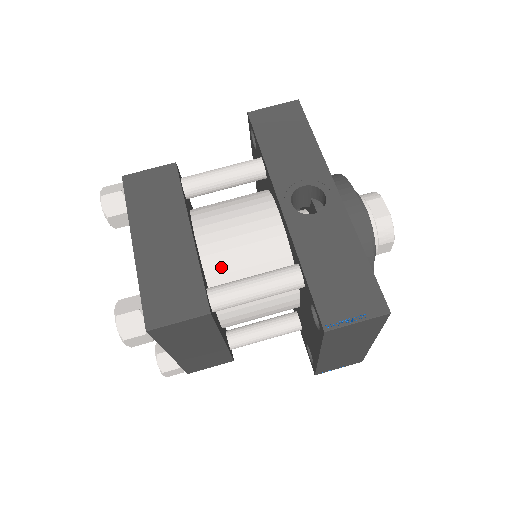
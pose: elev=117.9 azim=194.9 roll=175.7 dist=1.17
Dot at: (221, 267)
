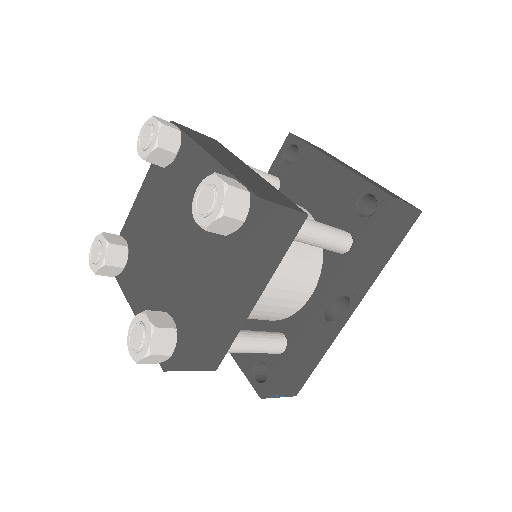
Dot at: occluded
